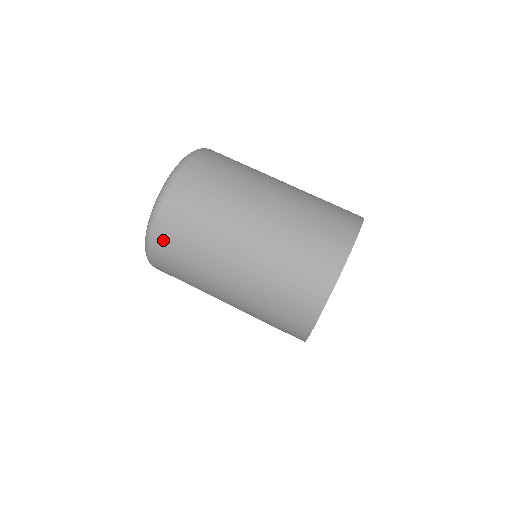
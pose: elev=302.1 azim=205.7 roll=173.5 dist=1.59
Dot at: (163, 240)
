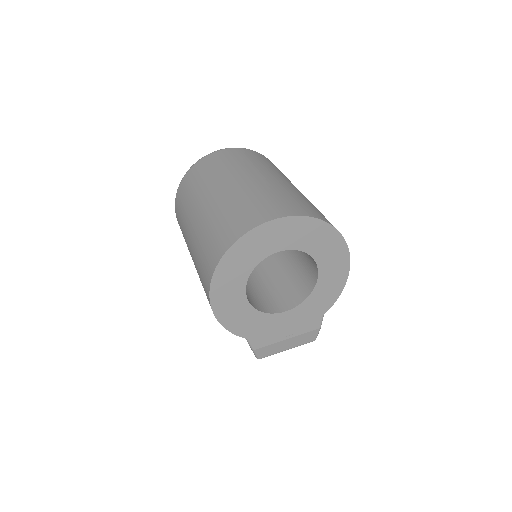
Dot at: (180, 193)
